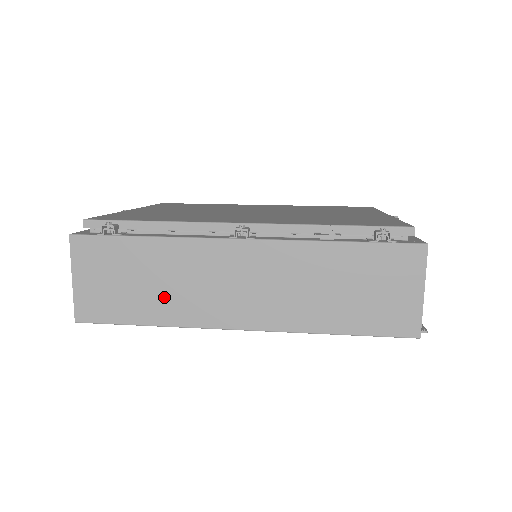
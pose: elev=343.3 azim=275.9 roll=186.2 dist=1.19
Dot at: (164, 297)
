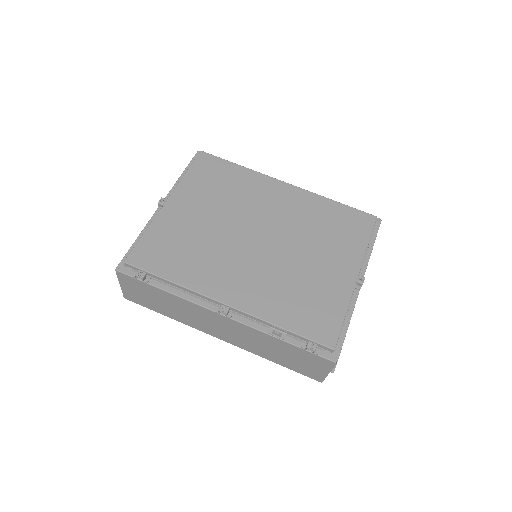
Dot at: (175, 312)
